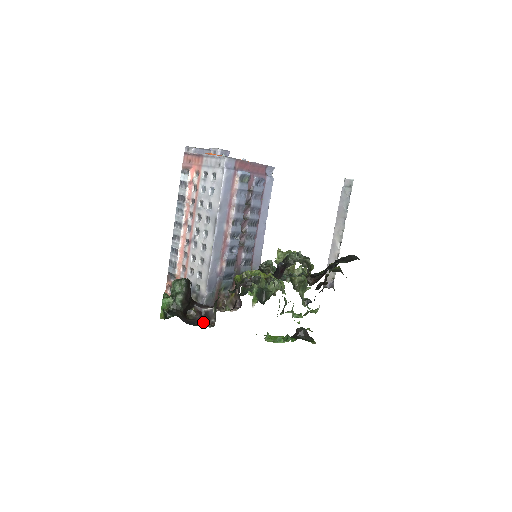
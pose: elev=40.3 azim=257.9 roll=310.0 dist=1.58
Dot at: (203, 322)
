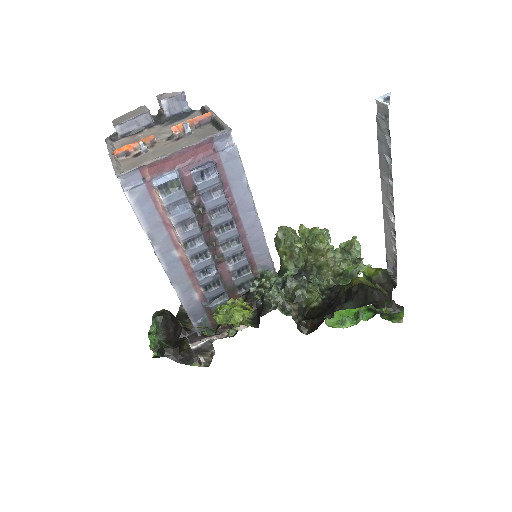
Dot at: (198, 358)
